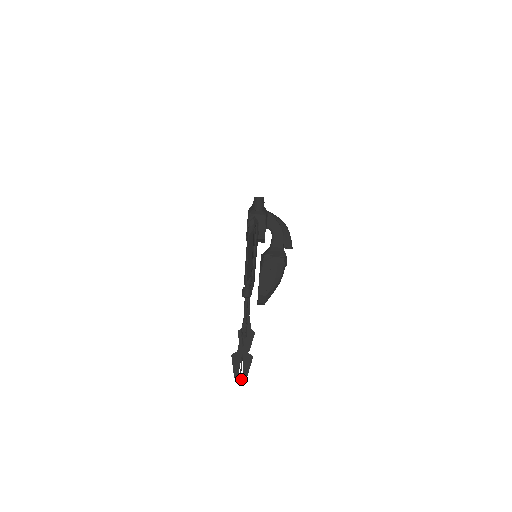
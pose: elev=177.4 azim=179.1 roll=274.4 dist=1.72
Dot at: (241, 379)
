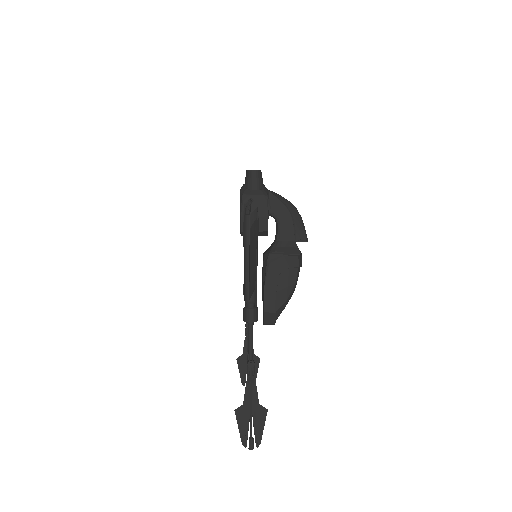
Dot at: (252, 445)
